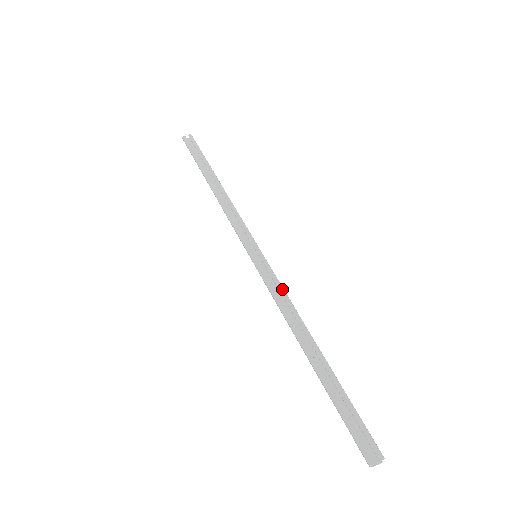
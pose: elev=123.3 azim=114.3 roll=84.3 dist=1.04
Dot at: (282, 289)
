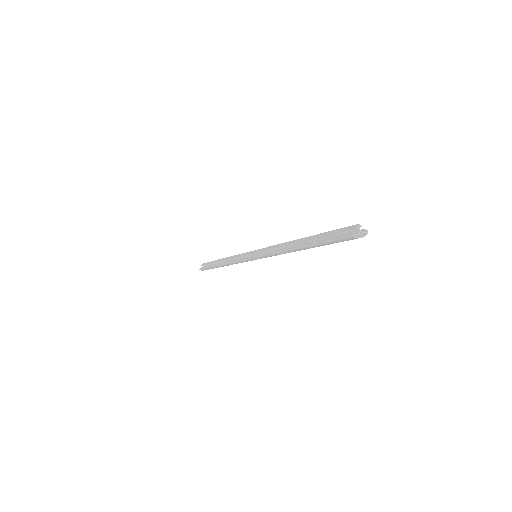
Dot at: (271, 247)
